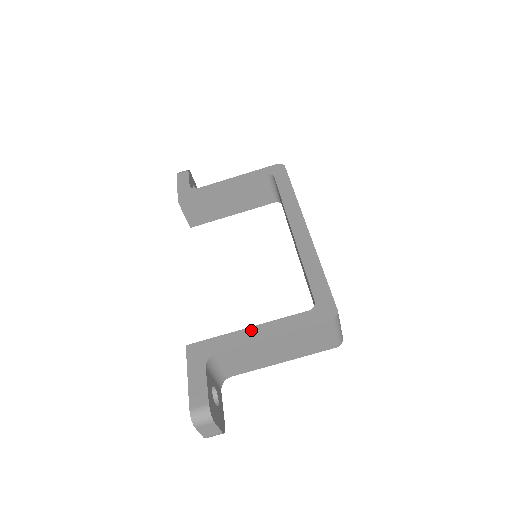
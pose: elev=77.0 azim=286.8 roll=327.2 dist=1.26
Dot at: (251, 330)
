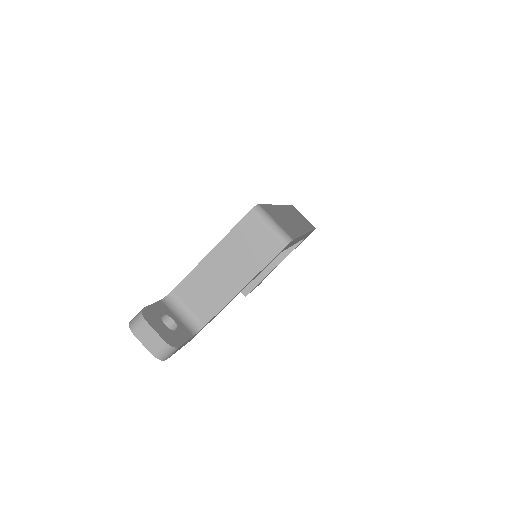
Dot at: occluded
